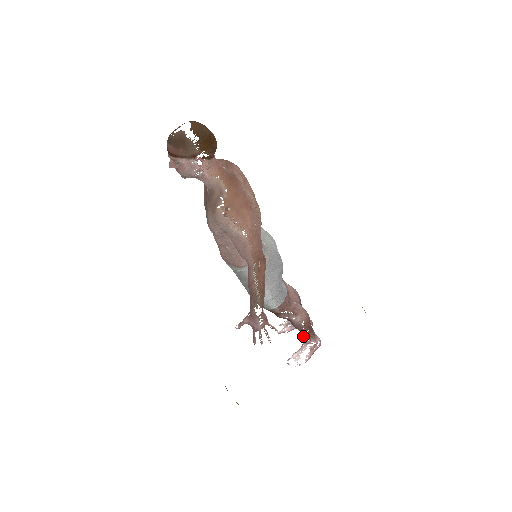
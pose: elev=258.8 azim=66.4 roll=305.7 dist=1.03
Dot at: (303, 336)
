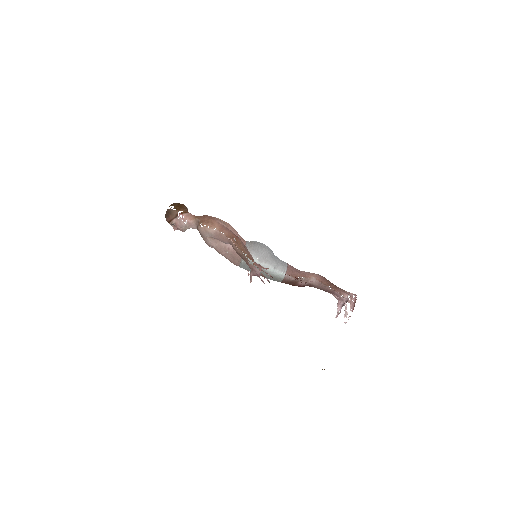
Dot at: occluded
